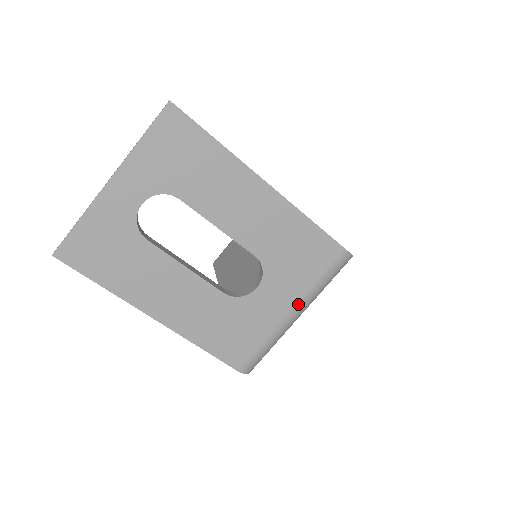
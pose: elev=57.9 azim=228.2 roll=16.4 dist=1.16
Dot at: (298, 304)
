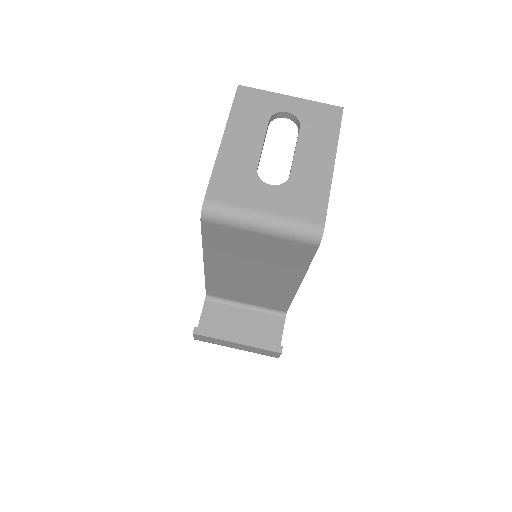
Dot at: (272, 215)
